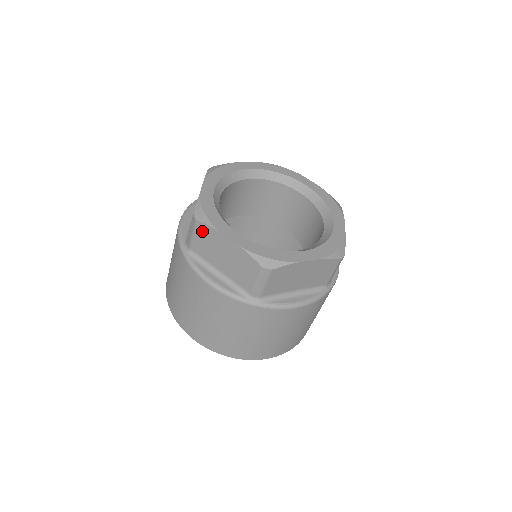
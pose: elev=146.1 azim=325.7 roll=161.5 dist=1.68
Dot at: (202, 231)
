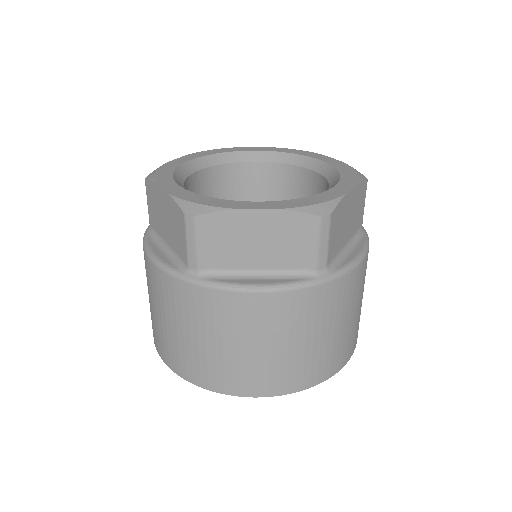
Dot at: (149, 193)
